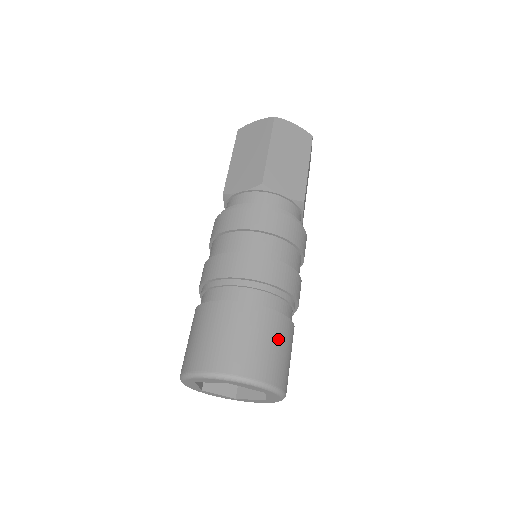
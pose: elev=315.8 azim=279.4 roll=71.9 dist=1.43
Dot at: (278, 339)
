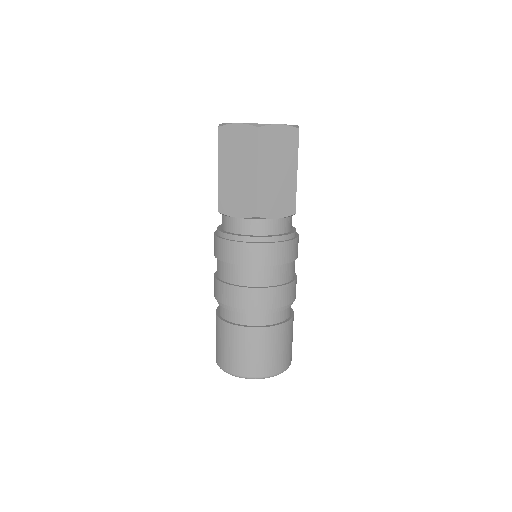
Dot at: (284, 341)
